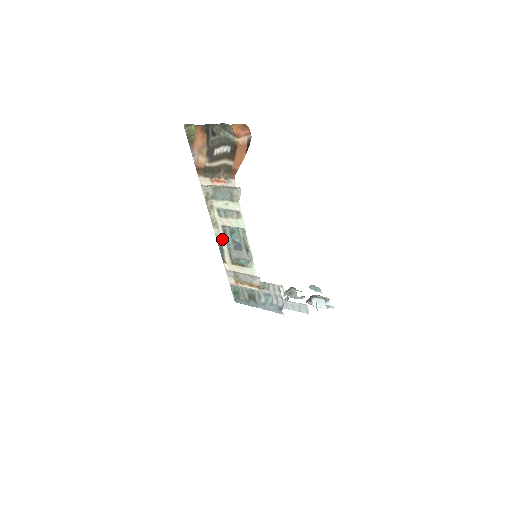
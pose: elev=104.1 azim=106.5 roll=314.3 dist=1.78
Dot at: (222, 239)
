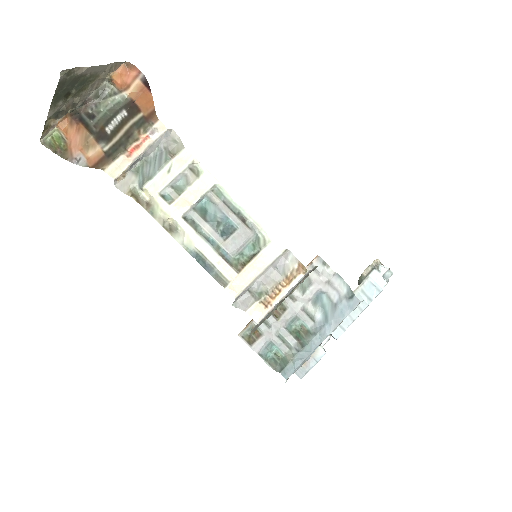
Dot at: (197, 242)
